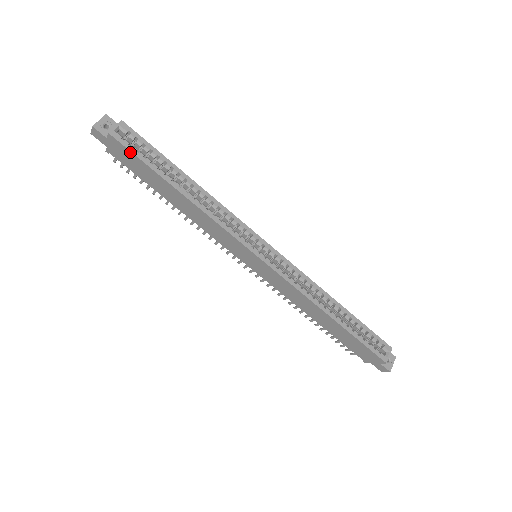
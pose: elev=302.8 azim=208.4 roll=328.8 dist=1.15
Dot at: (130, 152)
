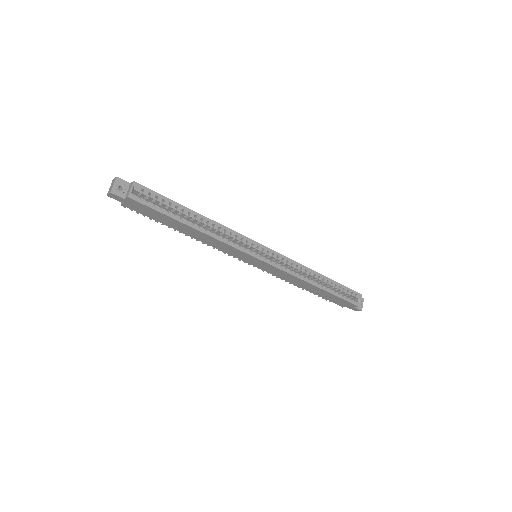
Dot at: (148, 207)
